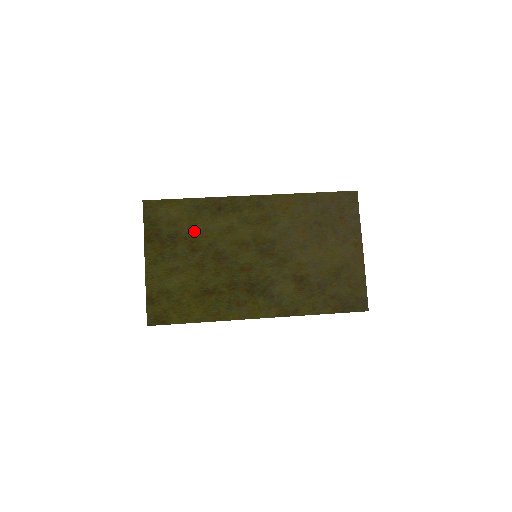
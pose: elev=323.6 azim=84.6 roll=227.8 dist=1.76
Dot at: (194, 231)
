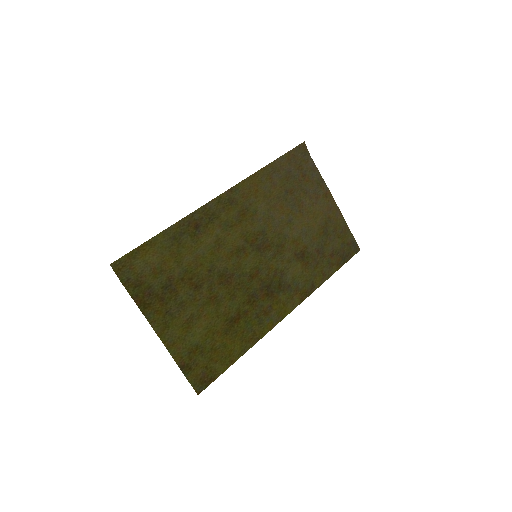
Dot at: (186, 266)
